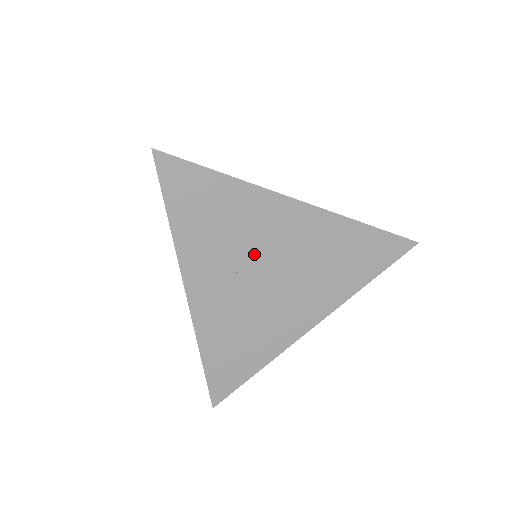
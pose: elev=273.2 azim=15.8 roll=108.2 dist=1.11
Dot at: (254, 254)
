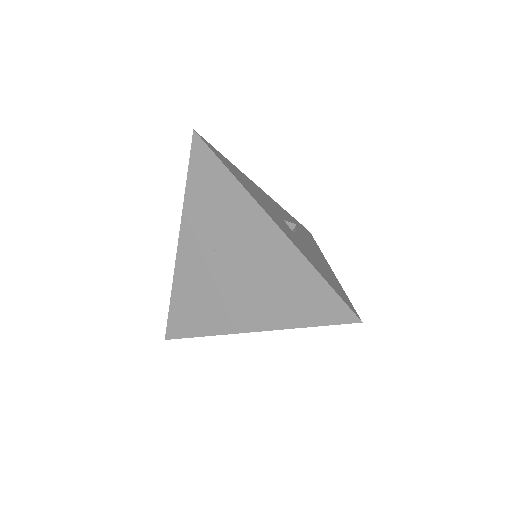
Dot at: (229, 244)
